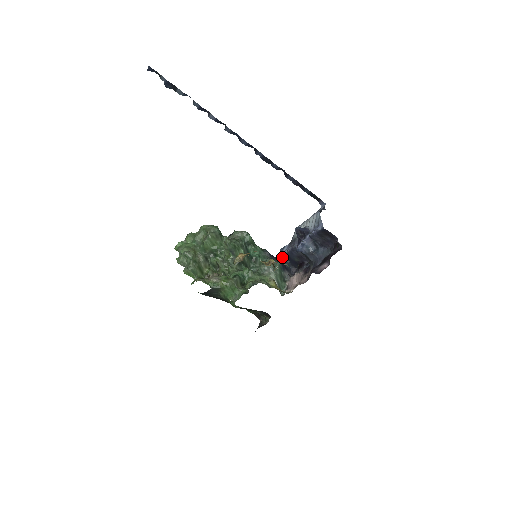
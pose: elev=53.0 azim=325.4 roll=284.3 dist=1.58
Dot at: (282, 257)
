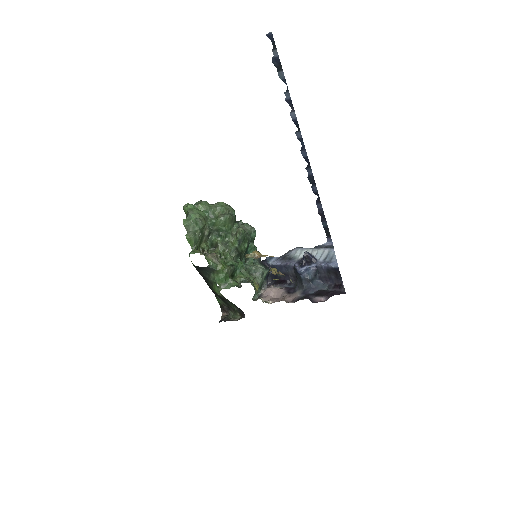
Dot at: (267, 265)
